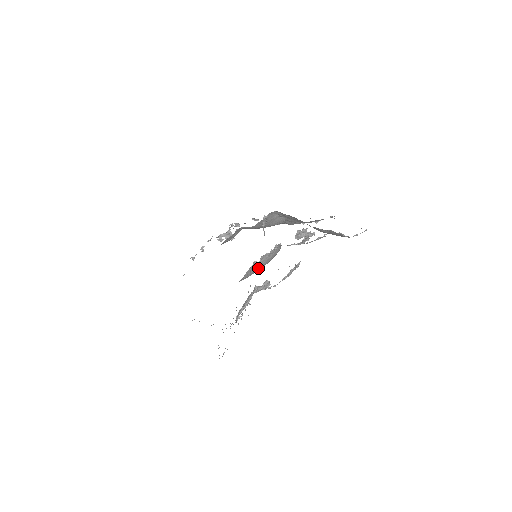
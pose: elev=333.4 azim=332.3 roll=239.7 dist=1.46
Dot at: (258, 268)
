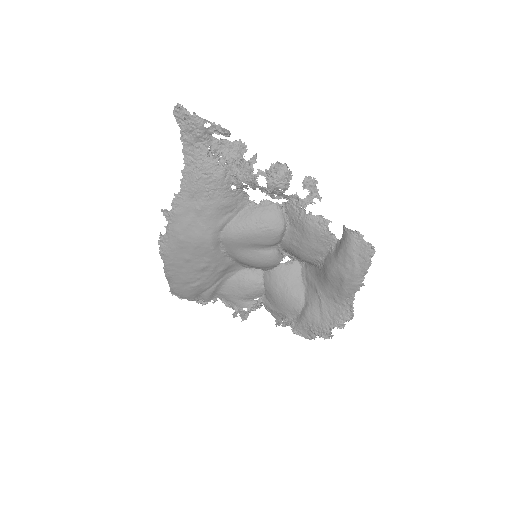
Dot at: (252, 217)
